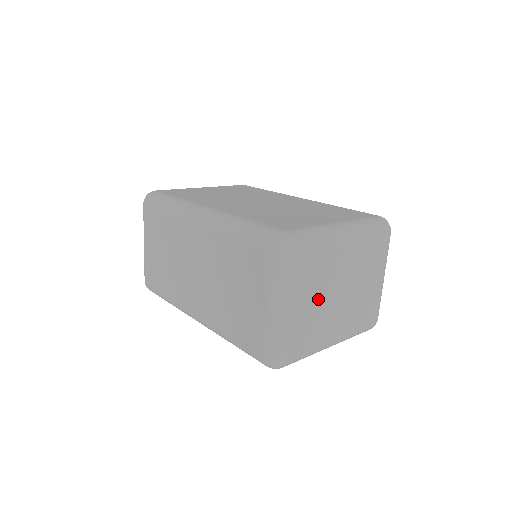
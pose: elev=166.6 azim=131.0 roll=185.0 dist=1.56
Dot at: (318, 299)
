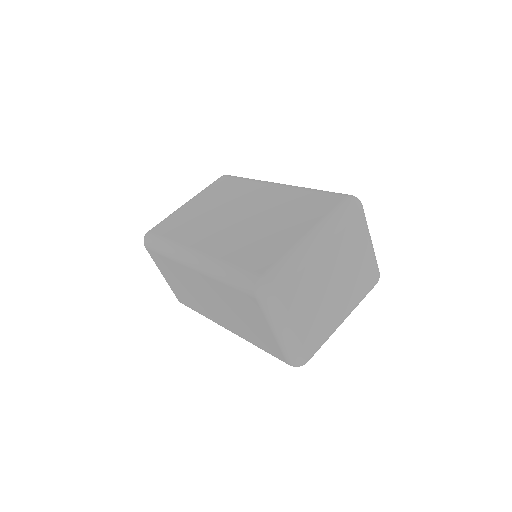
Dot at: (314, 305)
